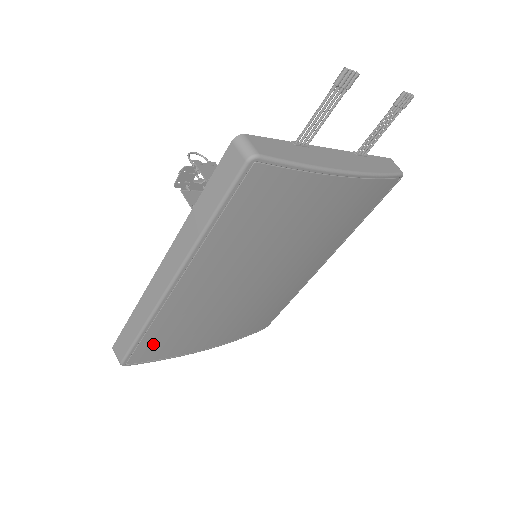
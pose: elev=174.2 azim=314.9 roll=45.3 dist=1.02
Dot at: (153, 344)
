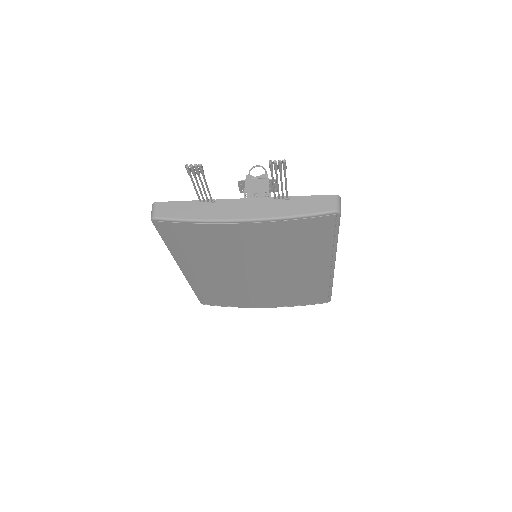
Dot at: (209, 297)
